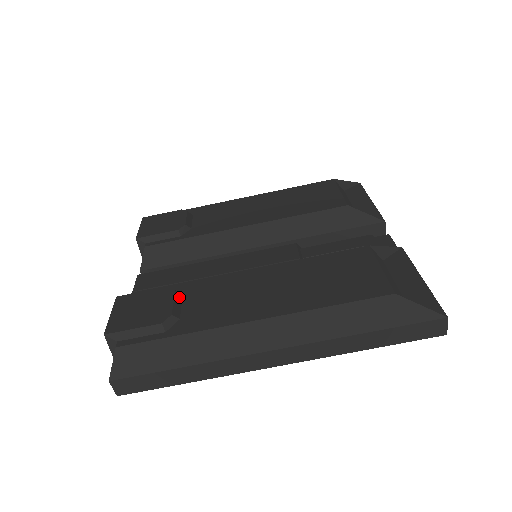
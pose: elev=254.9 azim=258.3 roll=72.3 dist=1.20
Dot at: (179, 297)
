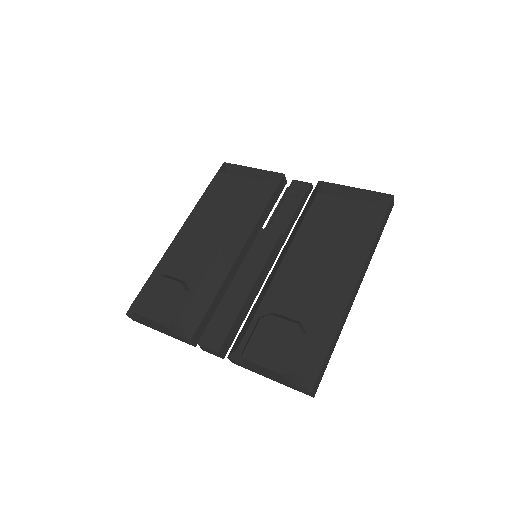
Dot at: (277, 315)
